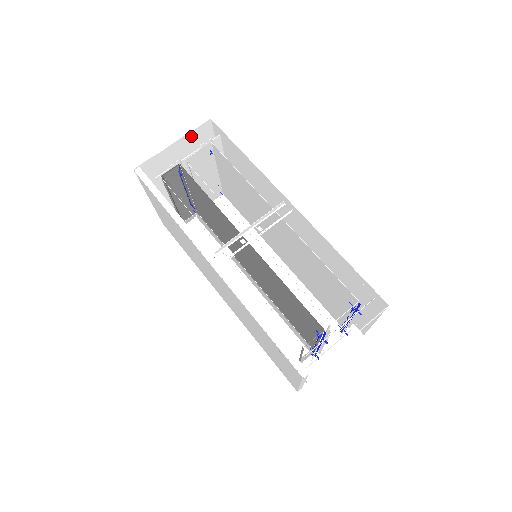
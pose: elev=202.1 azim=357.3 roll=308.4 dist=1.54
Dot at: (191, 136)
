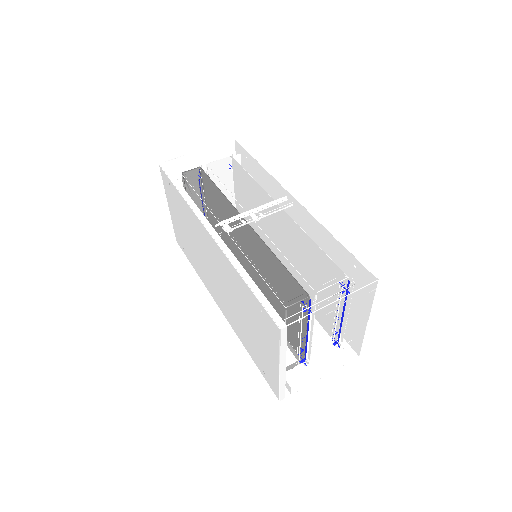
Dot at: (215, 150)
